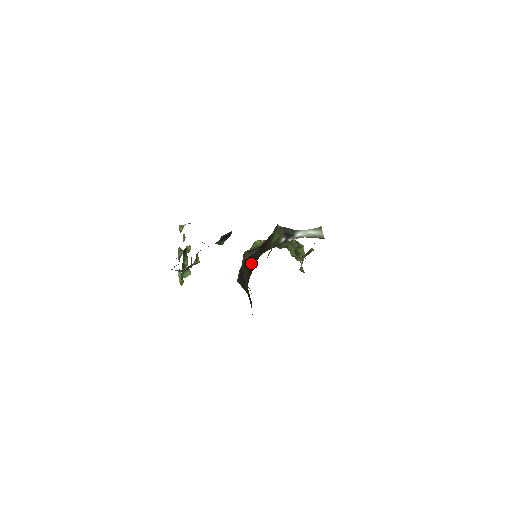
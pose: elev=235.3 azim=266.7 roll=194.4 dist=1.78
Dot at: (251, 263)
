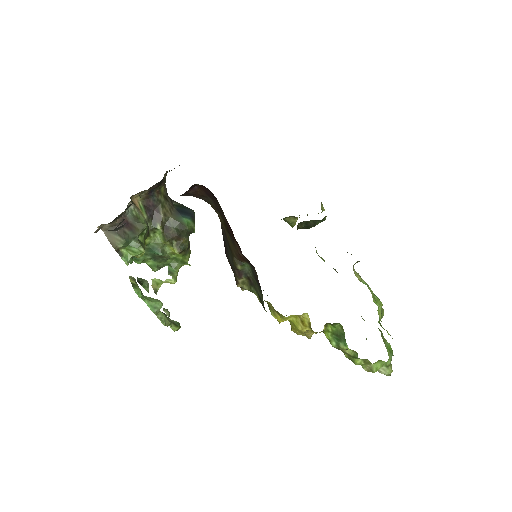
Dot at: occluded
